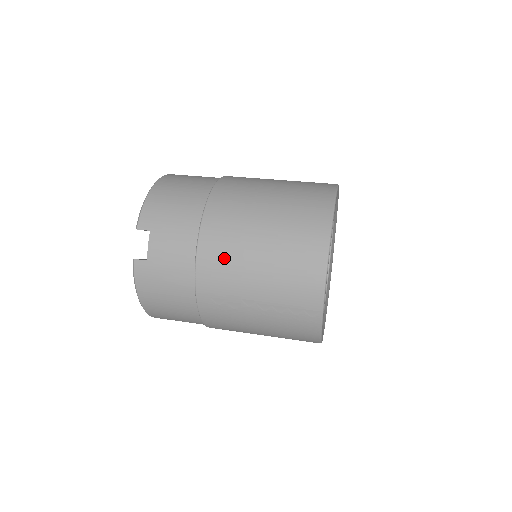
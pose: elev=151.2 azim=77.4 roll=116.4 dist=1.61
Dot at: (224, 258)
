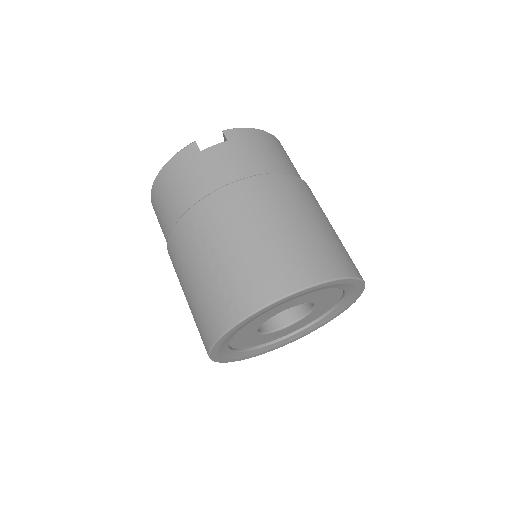
Dot at: (240, 207)
